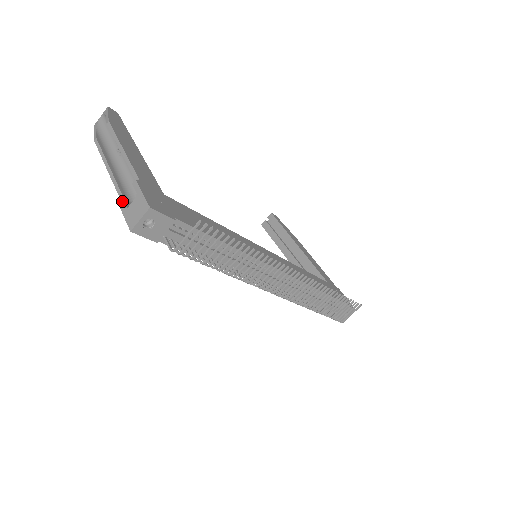
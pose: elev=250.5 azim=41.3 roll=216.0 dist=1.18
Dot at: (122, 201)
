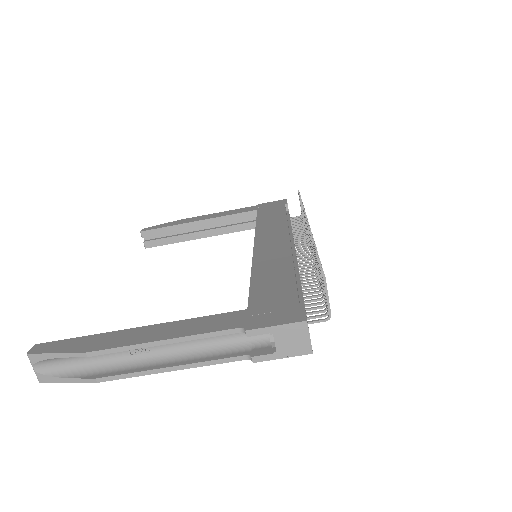
Dot at: (259, 356)
